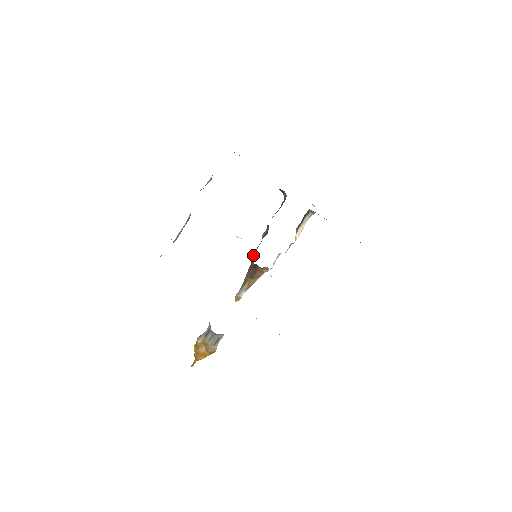
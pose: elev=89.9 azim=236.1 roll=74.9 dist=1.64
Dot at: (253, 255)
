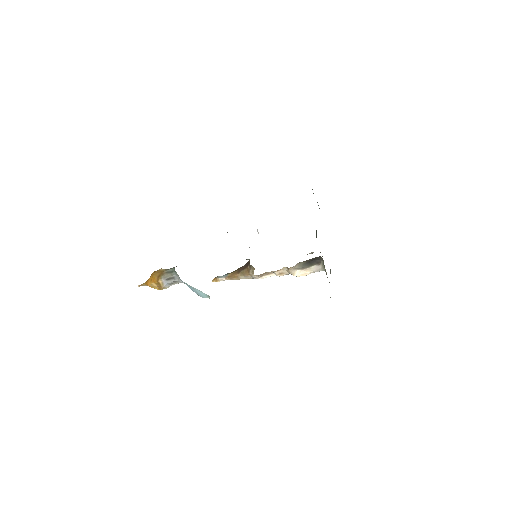
Dot at: occluded
